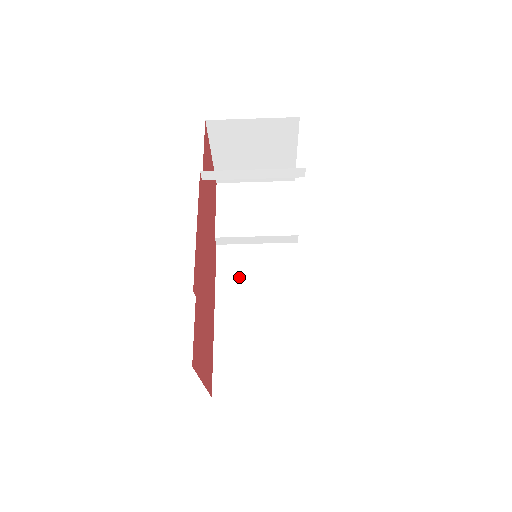
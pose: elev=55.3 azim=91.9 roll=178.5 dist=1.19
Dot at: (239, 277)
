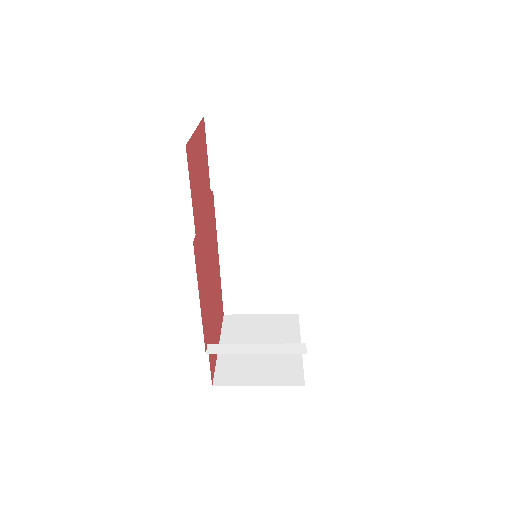
Dot at: (239, 220)
